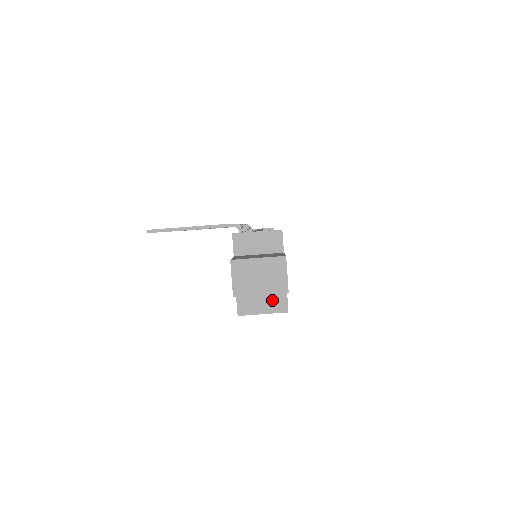
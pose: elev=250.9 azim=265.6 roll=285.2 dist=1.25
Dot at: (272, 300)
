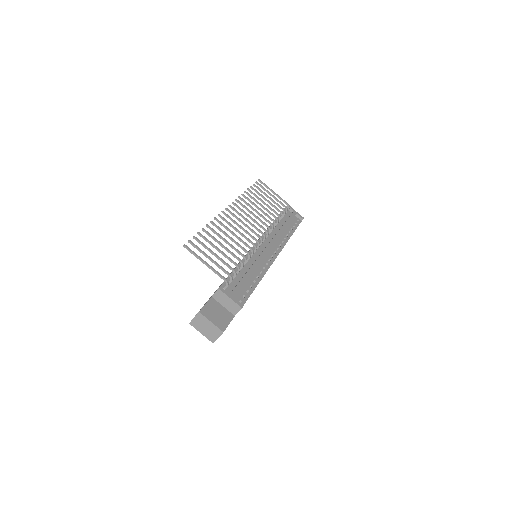
Dot at: occluded
